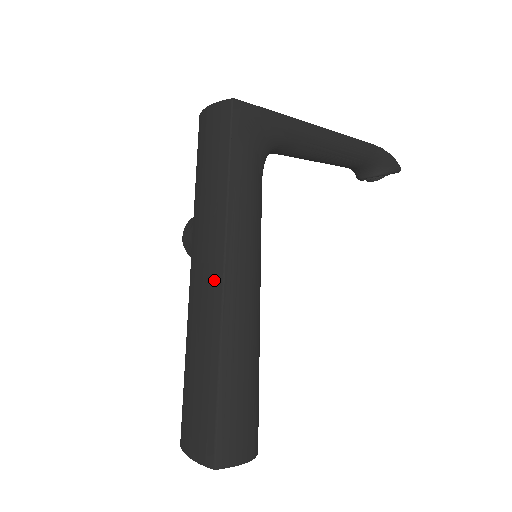
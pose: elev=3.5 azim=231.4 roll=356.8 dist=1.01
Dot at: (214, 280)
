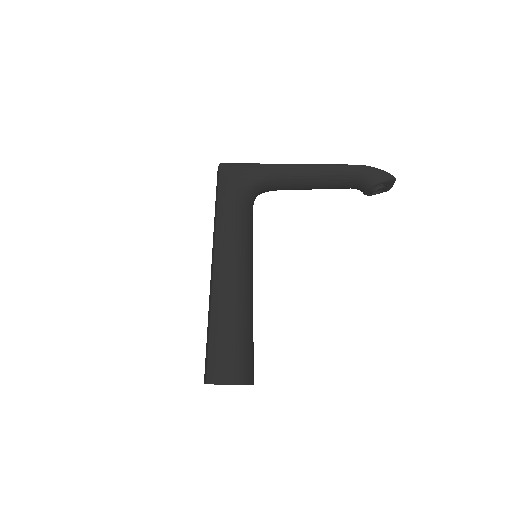
Dot at: (211, 267)
